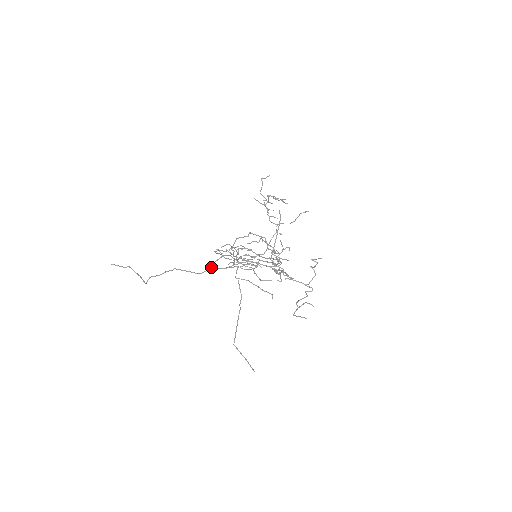
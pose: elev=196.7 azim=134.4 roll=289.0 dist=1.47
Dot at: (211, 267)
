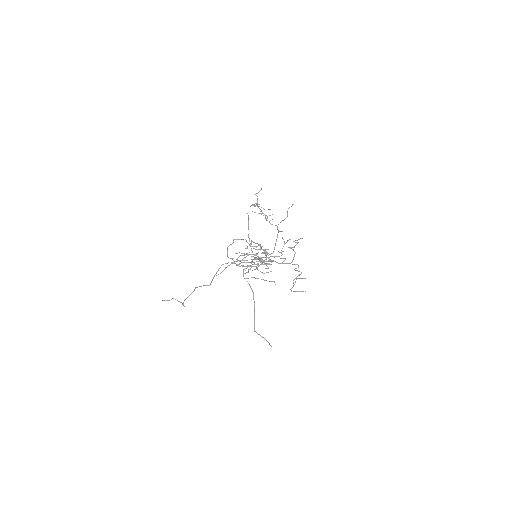
Dot at: (214, 276)
